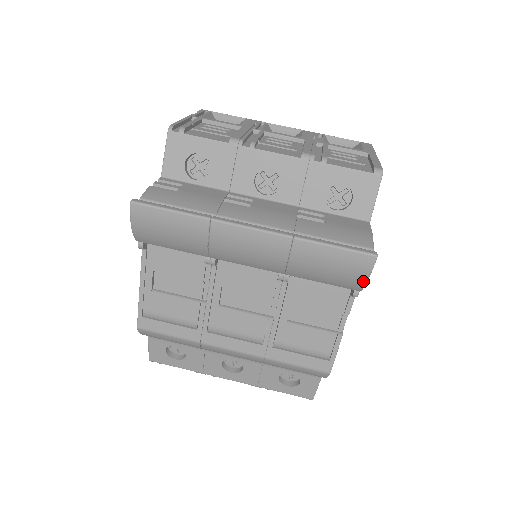
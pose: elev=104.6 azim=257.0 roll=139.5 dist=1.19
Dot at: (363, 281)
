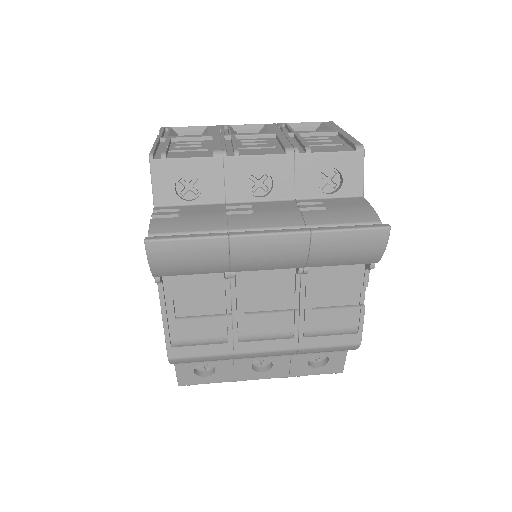
Dot at: (380, 253)
